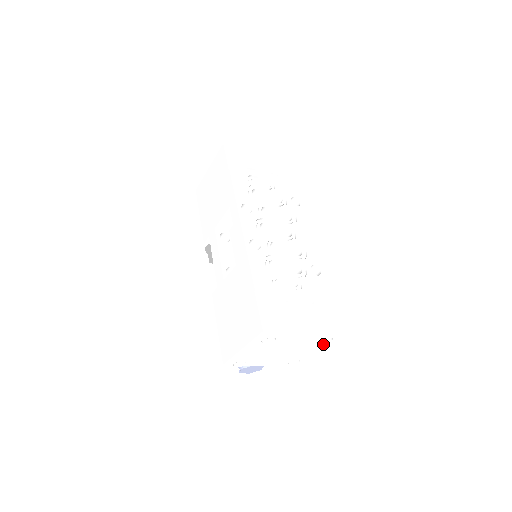
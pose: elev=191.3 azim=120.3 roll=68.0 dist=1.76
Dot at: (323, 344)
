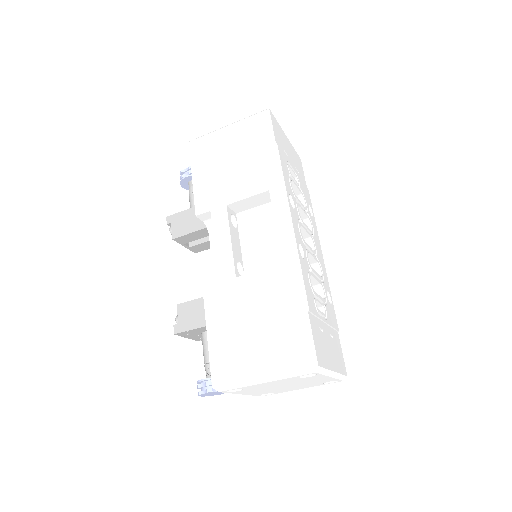
Dot at: (322, 384)
